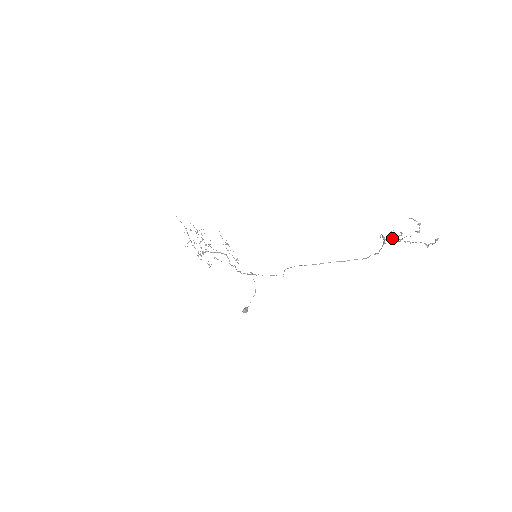
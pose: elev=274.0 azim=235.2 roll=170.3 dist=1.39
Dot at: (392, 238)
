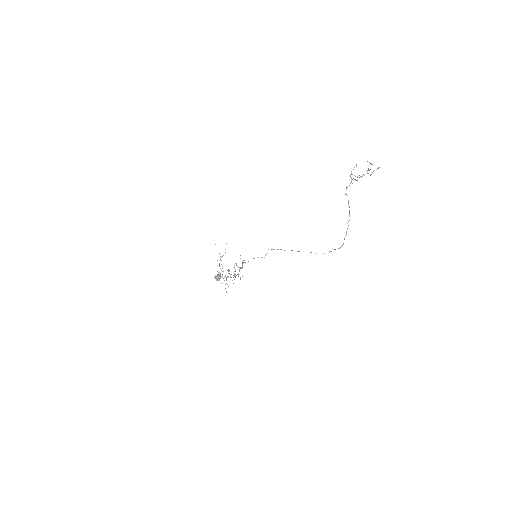
Dot at: (351, 182)
